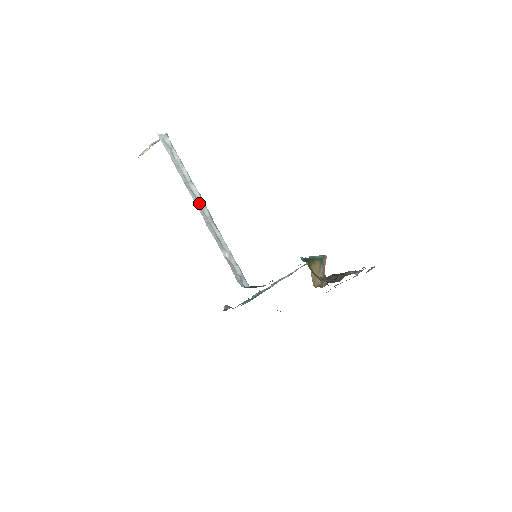
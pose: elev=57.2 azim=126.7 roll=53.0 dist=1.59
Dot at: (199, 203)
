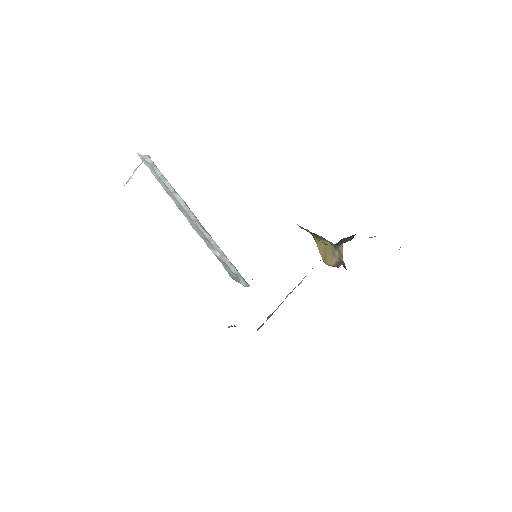
Dot at: (184, 209)
